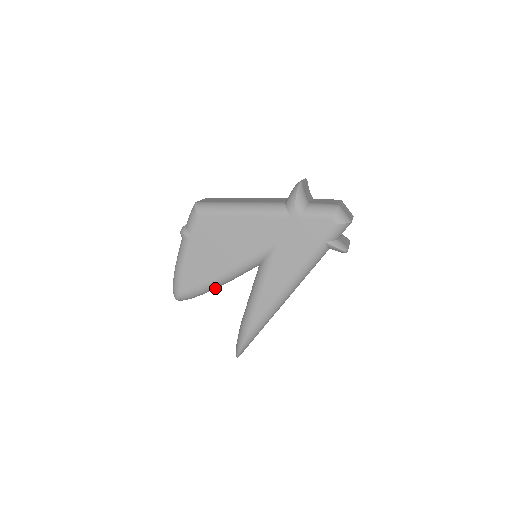
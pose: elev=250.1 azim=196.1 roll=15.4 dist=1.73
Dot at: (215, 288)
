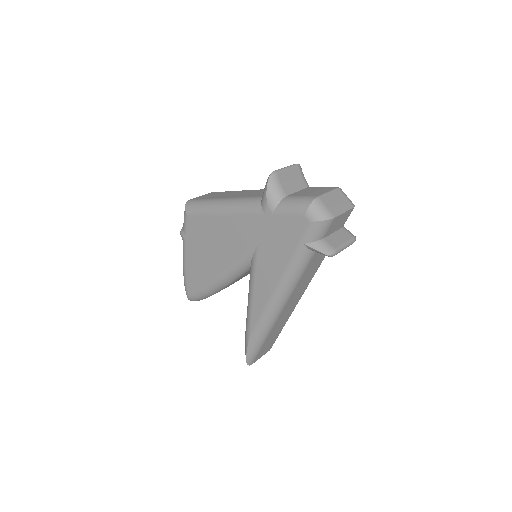
Dot at: (219, 290)
